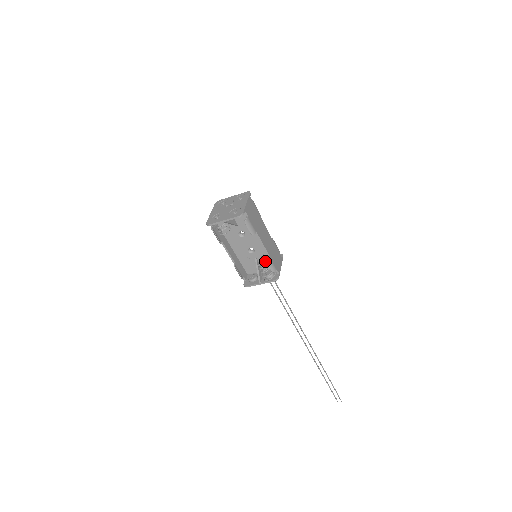
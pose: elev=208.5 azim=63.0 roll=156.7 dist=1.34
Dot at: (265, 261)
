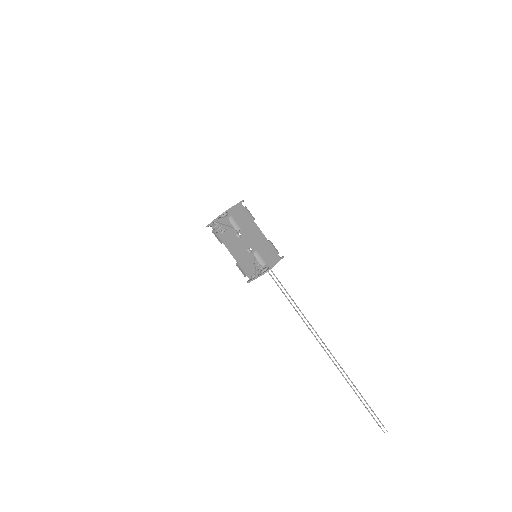
Dot at: occluded
